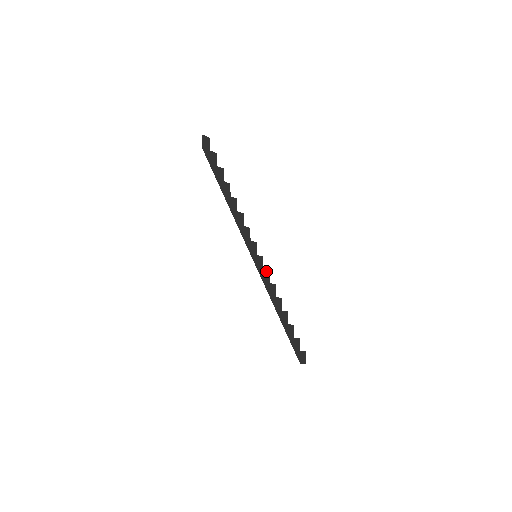
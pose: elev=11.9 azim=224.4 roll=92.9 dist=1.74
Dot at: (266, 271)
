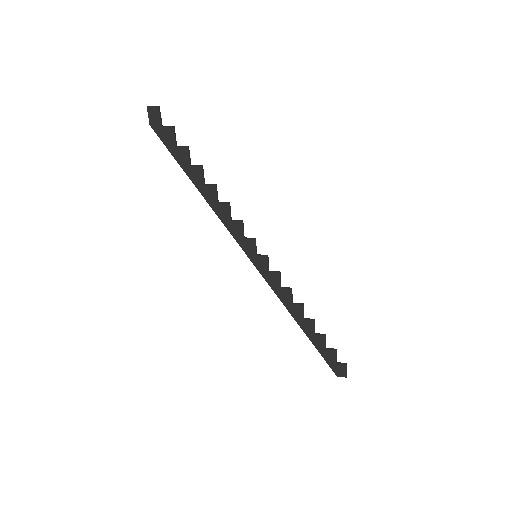
Dot at: (274, 274)
